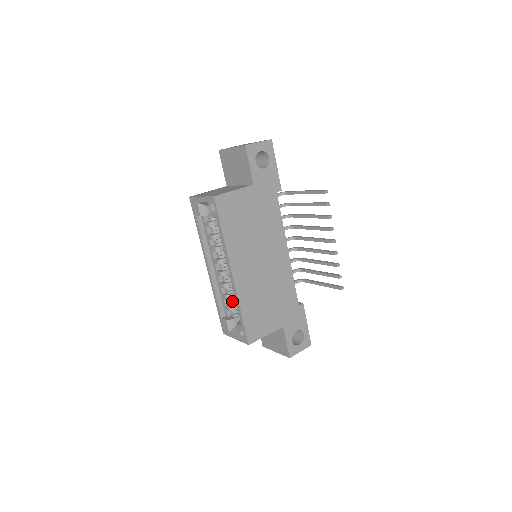
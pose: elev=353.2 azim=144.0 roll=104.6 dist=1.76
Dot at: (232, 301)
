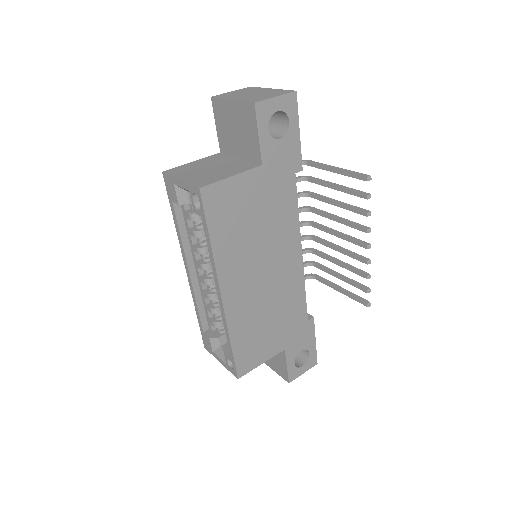
Dot at: (219, 315)
